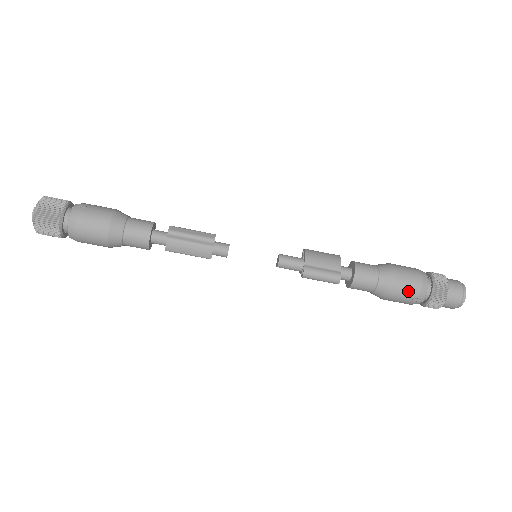
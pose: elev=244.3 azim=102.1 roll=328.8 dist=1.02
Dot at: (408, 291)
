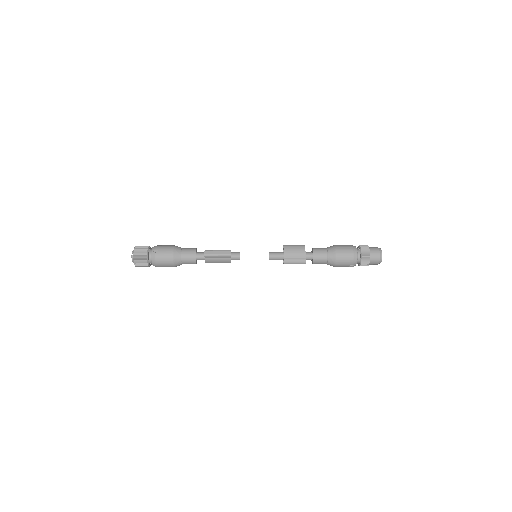
Dot at: (346, 263)
